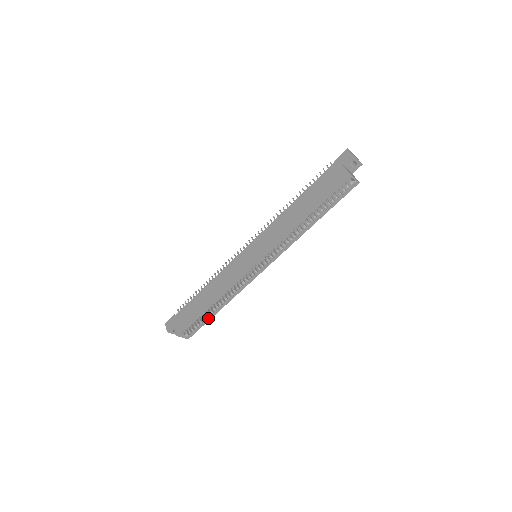
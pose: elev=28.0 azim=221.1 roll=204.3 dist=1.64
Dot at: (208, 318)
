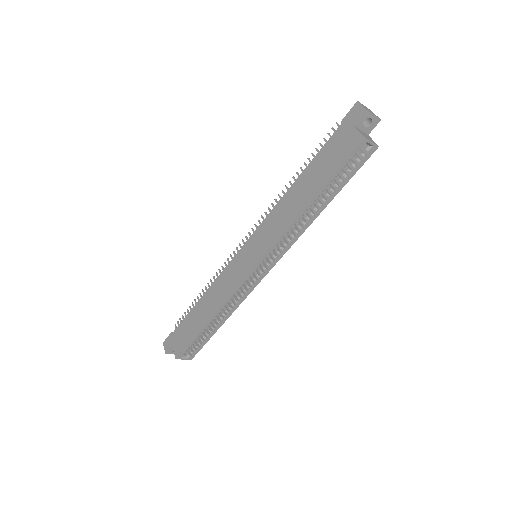
Dot at: (210, 335)
